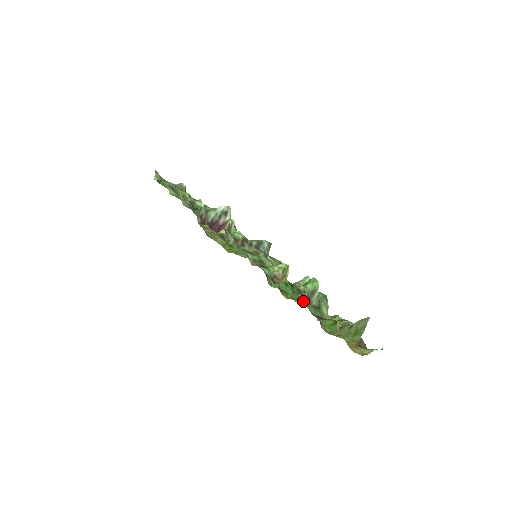
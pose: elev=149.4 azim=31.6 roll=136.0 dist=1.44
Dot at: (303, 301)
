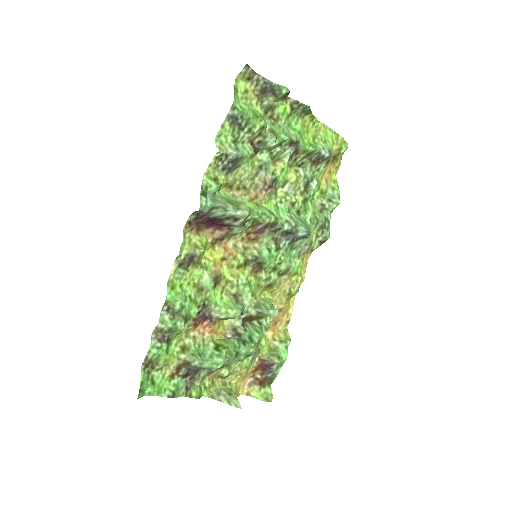
Dot at: (180, 375)
